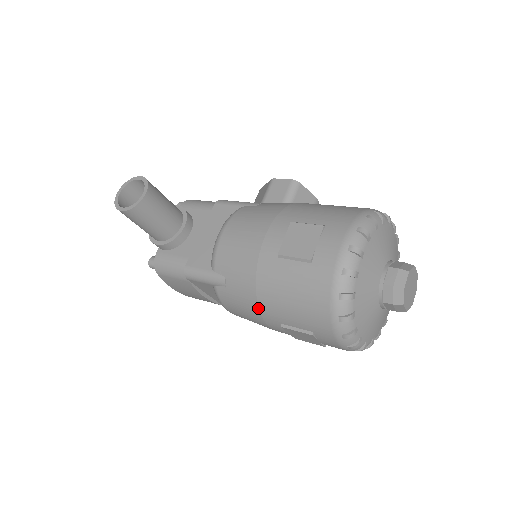
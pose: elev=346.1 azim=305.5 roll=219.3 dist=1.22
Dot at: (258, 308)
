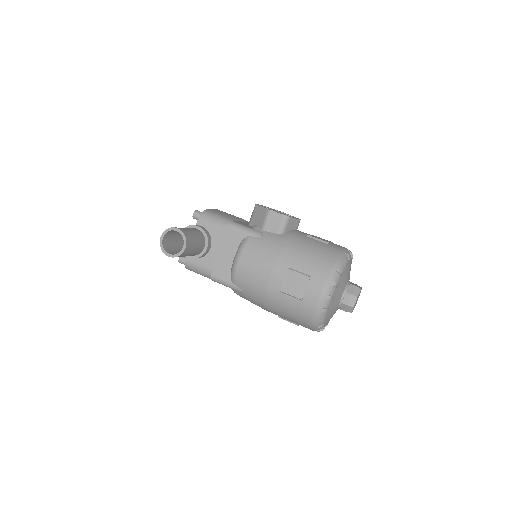
Dot at: (264, 308)
